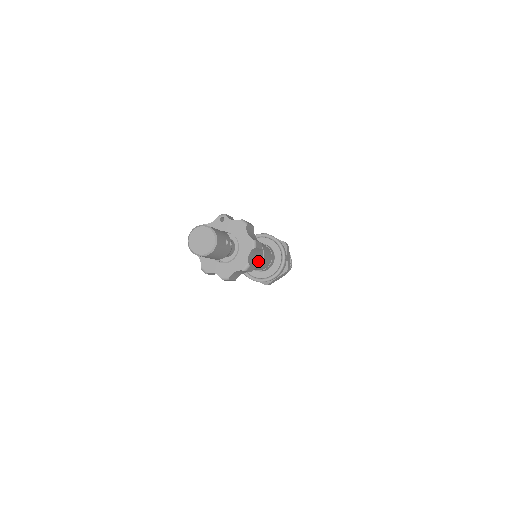
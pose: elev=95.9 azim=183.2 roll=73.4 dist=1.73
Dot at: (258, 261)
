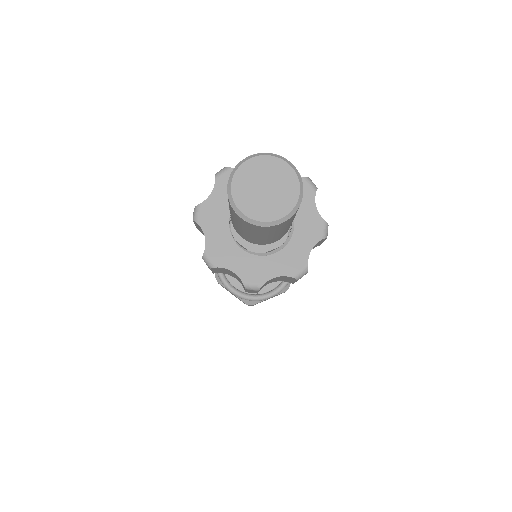
Dot at: occluded
